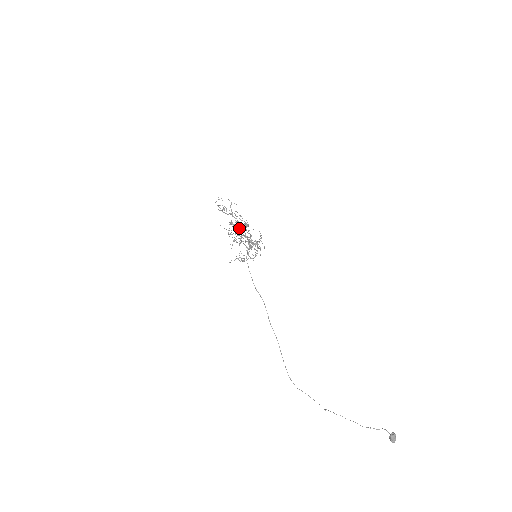
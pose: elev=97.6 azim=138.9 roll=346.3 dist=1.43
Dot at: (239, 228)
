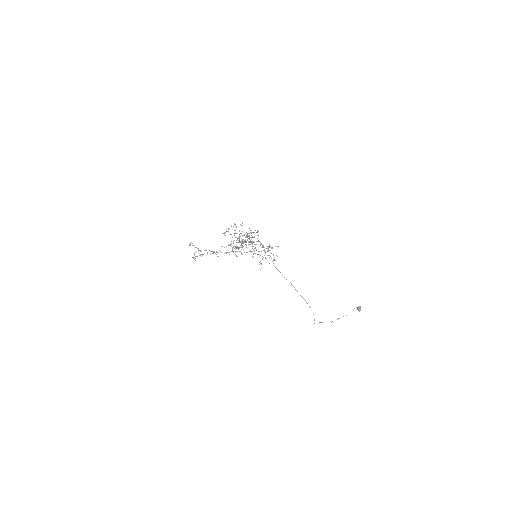
Dot at: occluded
